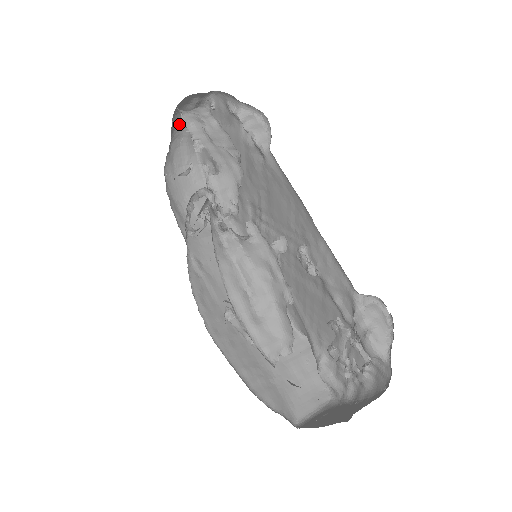
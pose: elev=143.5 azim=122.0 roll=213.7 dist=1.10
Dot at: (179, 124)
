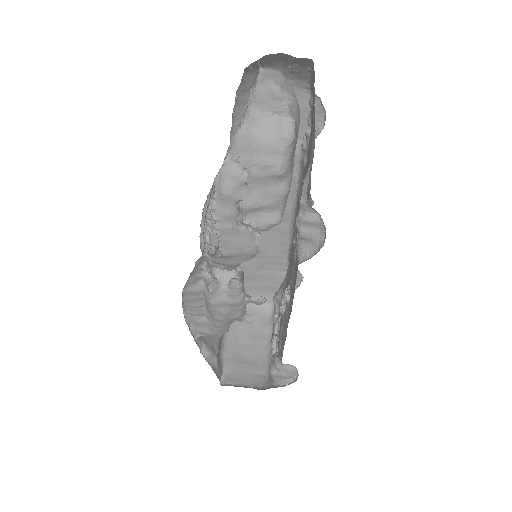
Dot at: occluded
